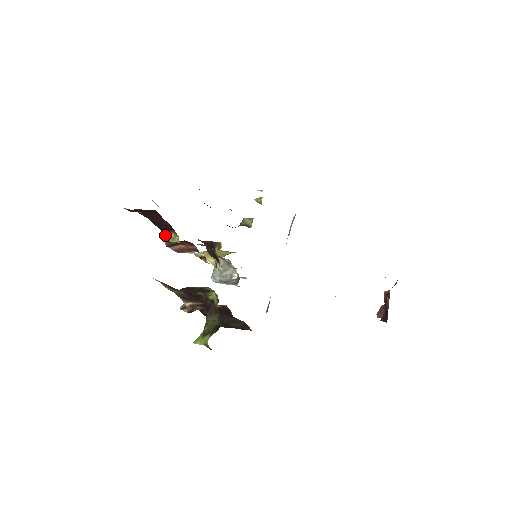
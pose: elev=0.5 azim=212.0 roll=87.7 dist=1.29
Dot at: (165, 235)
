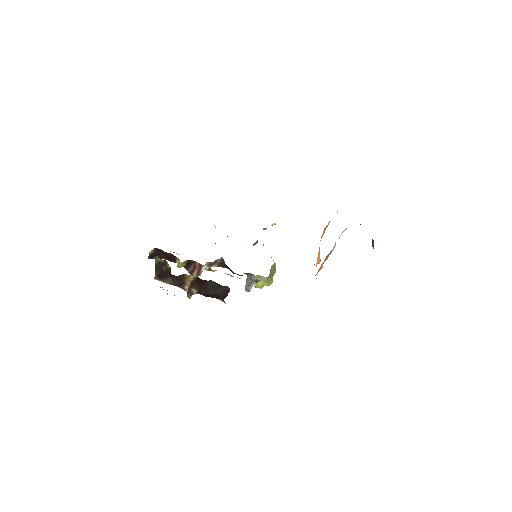
Dot at: occluded
